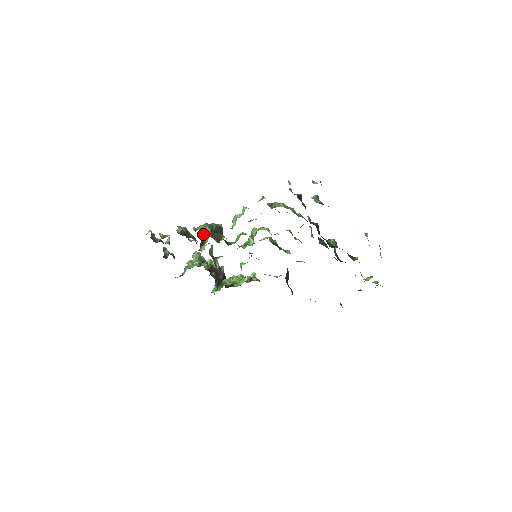
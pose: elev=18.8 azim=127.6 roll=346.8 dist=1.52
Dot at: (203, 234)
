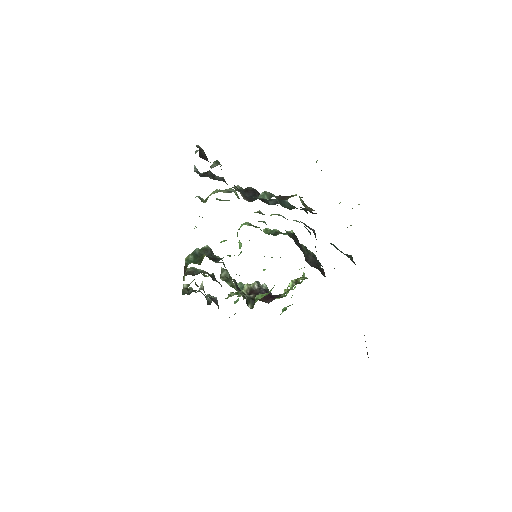
Dot at: (185, 264)
